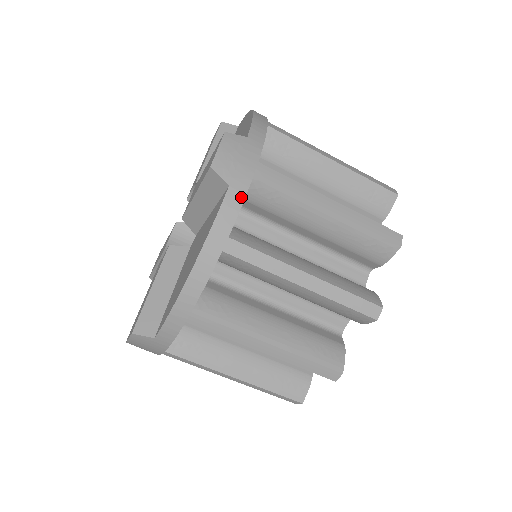
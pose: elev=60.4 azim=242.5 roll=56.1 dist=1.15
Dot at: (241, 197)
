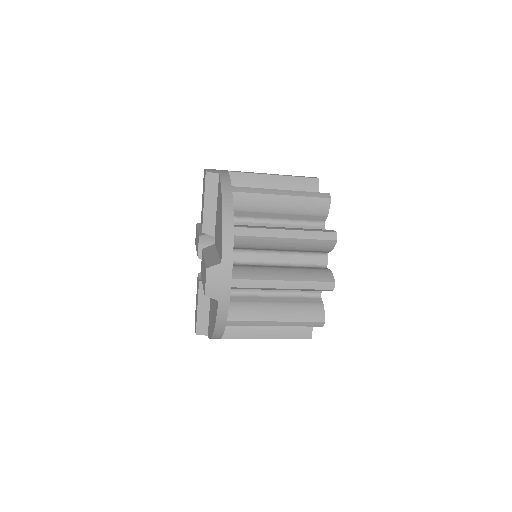
Dot at: (227, 303)
